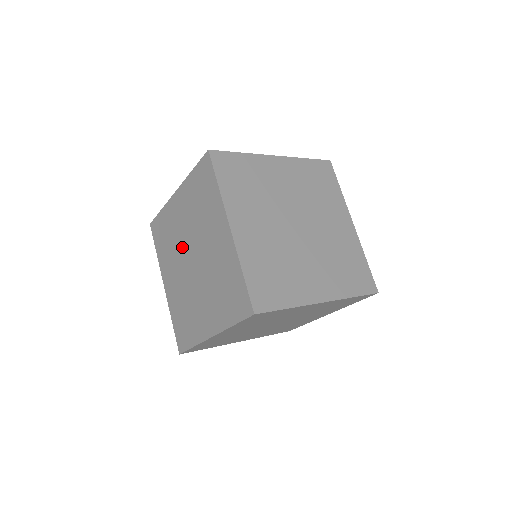
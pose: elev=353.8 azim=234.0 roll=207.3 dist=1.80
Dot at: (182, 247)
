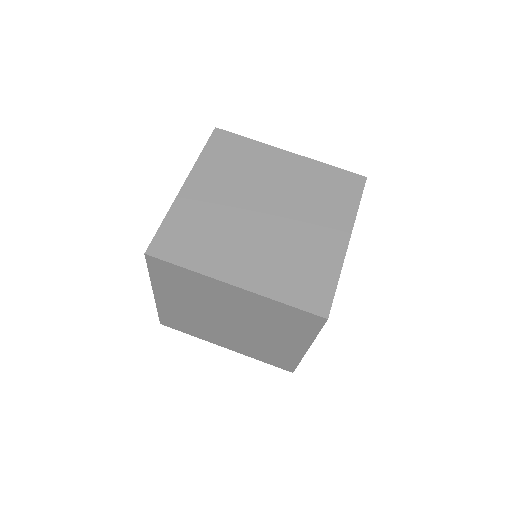
Dot at: (216, 309)
